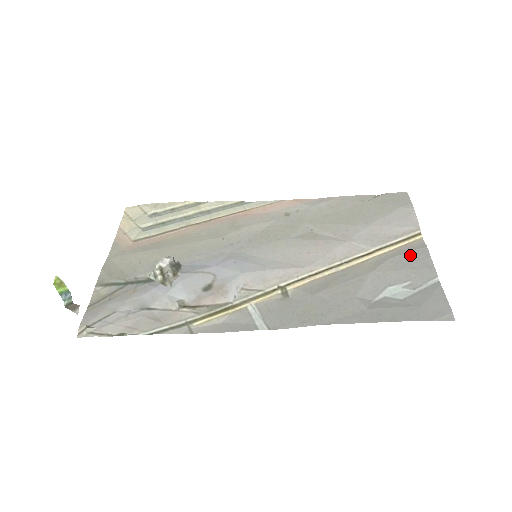
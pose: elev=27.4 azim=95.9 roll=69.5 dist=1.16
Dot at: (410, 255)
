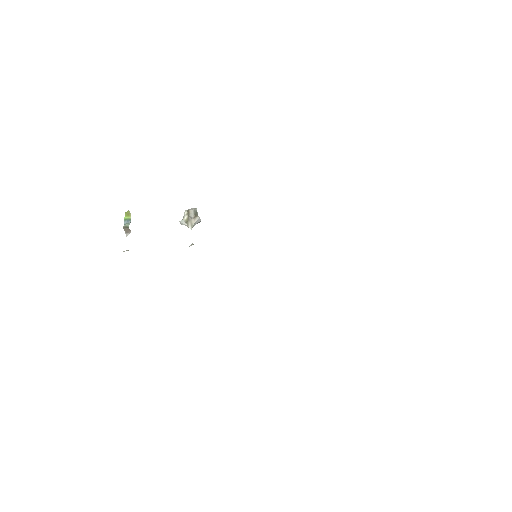
Dot at: occluded
